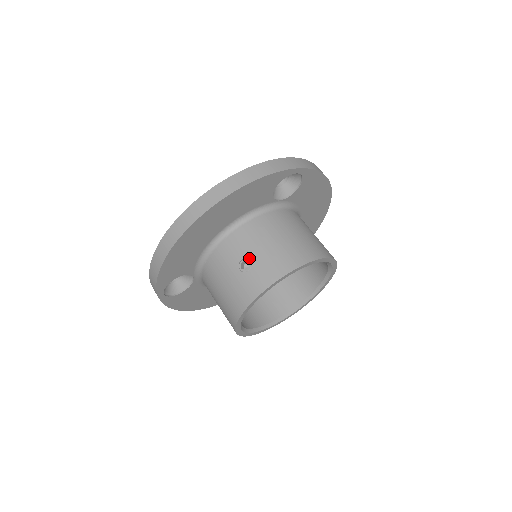
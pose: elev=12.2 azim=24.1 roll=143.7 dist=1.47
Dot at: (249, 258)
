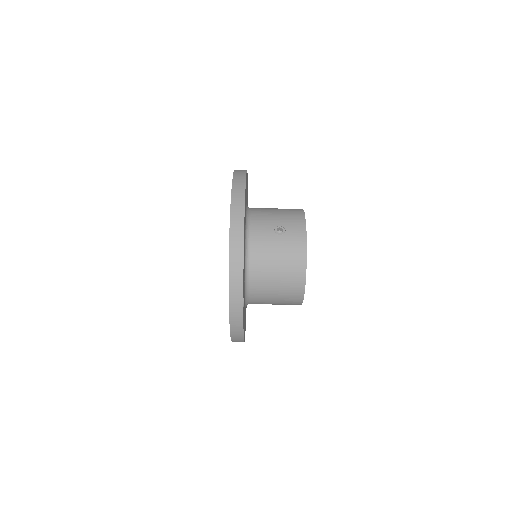
Dot at: (277, 225)
